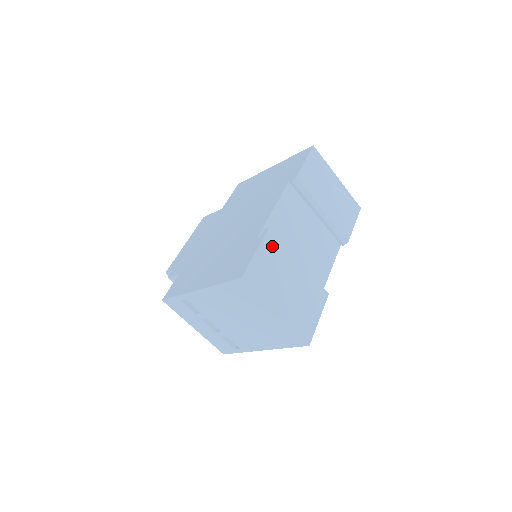
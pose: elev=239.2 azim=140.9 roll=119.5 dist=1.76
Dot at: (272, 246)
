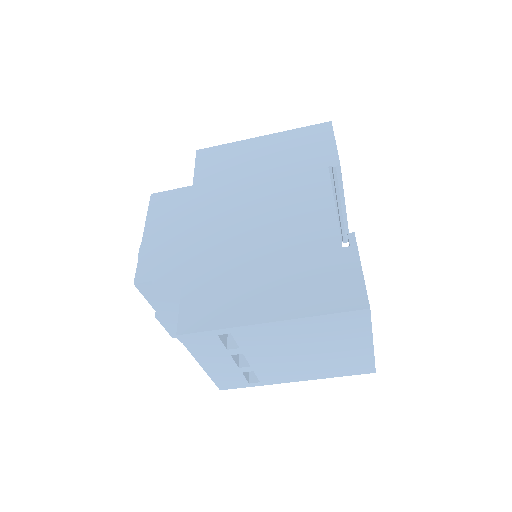
Dot at: occluded
